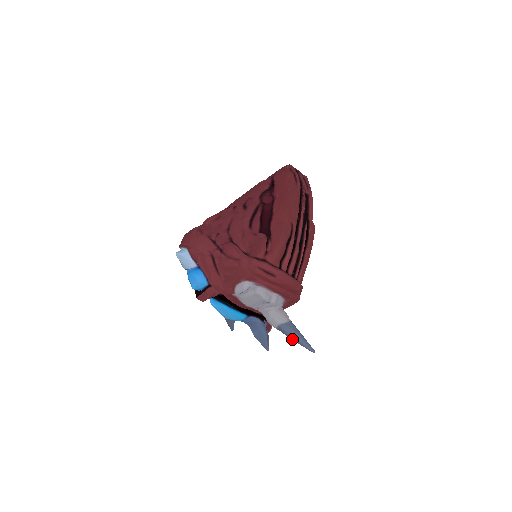
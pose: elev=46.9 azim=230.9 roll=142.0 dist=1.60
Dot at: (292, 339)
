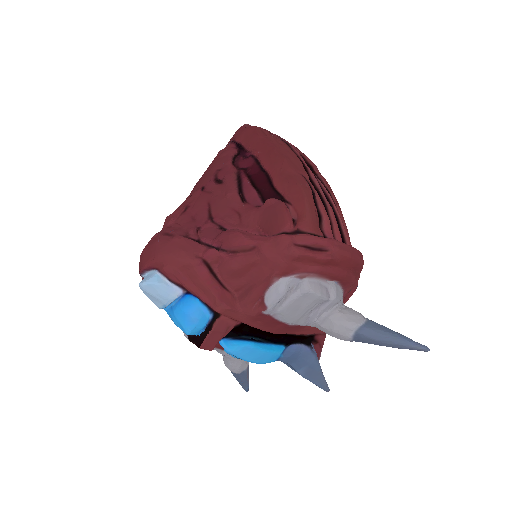
Dot at: (384, 345)
